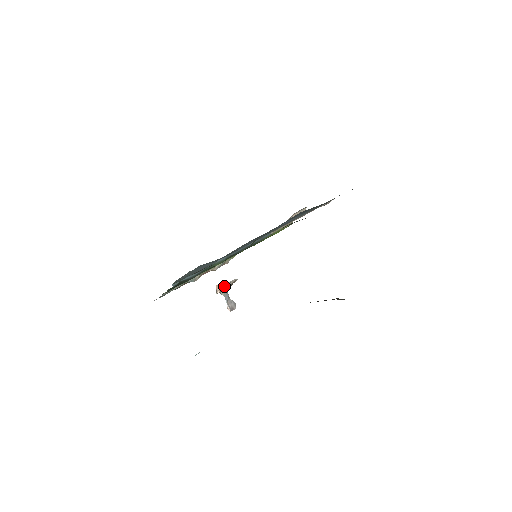
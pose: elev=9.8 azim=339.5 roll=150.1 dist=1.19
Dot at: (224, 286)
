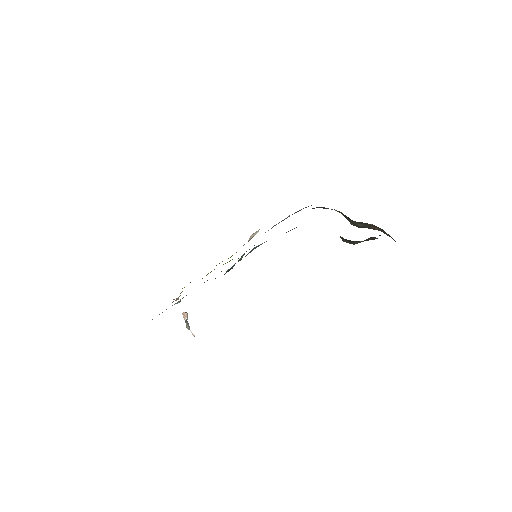
Dot at: occluded
